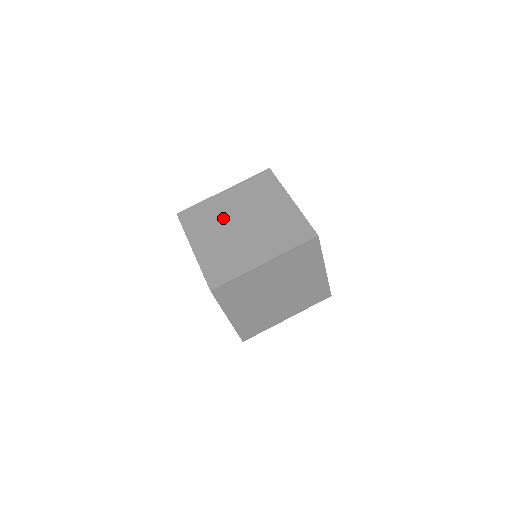
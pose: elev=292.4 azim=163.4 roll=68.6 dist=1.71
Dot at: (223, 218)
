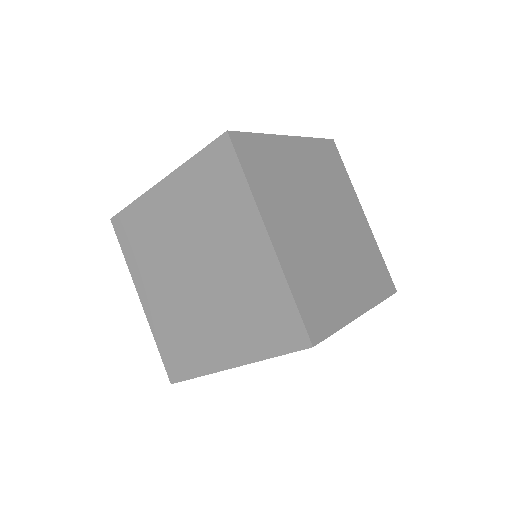
Dot at: (301, 194)
